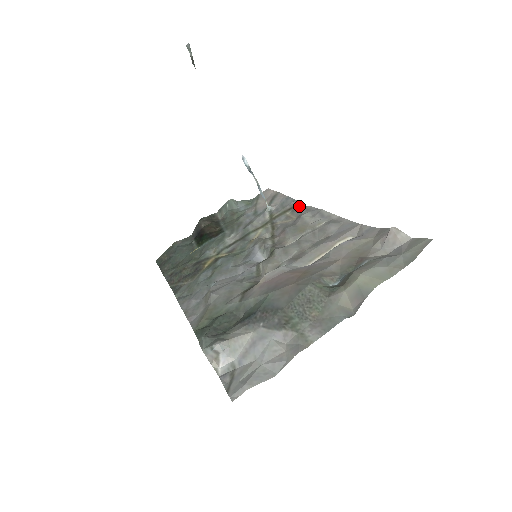
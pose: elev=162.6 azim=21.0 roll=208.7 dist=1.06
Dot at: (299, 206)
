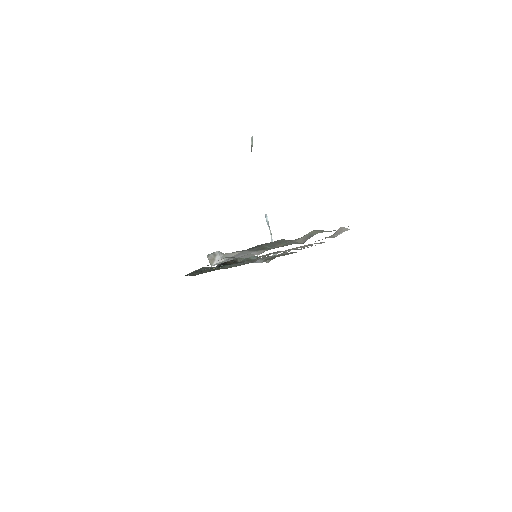
Dot at: (295, 252)
